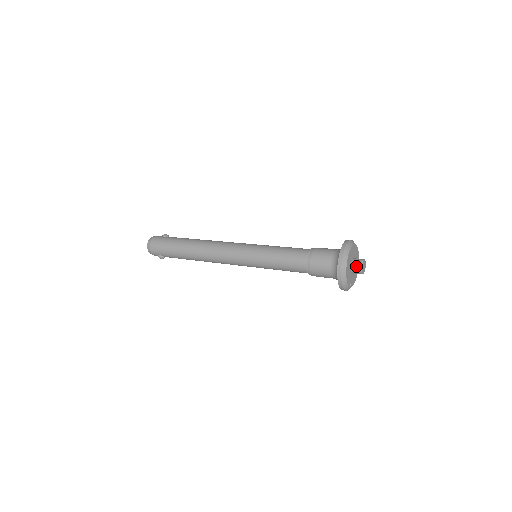
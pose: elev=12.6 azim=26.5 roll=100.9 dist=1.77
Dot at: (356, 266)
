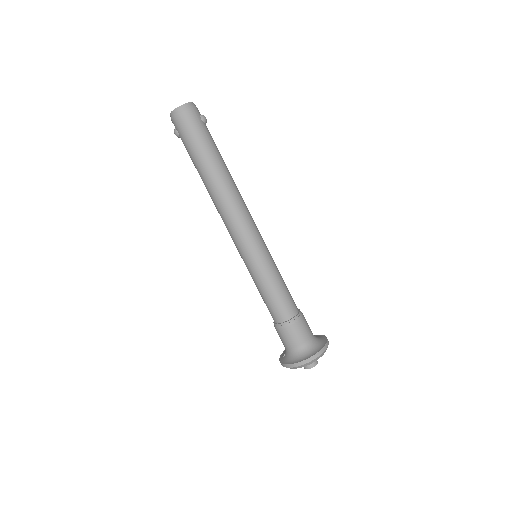
Dot at: occluded
